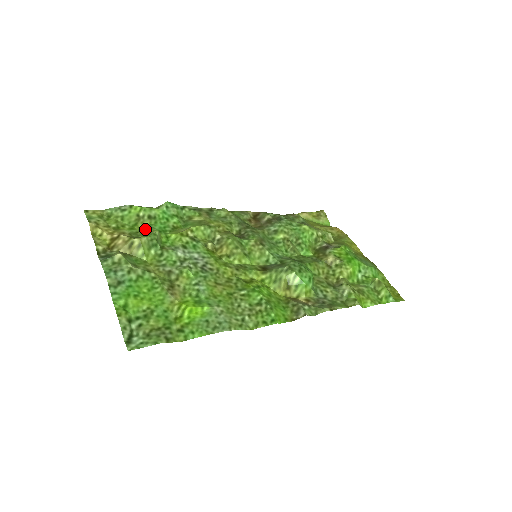
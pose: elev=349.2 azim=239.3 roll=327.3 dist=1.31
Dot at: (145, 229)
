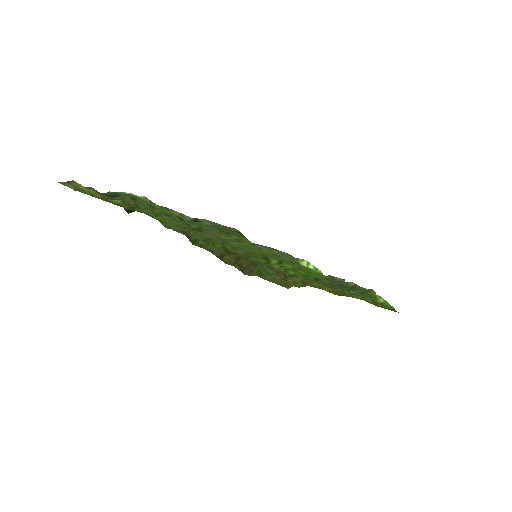
Dot at: occluded
